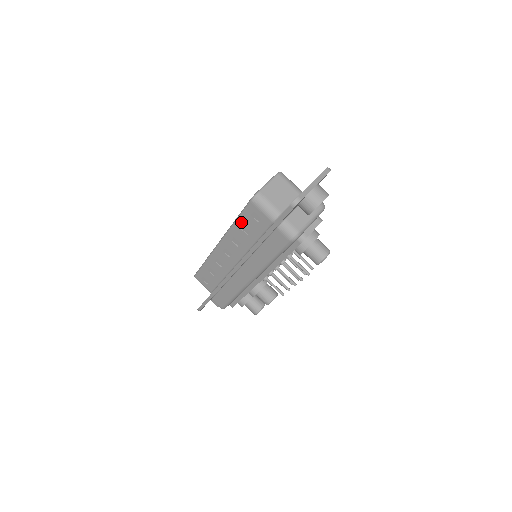
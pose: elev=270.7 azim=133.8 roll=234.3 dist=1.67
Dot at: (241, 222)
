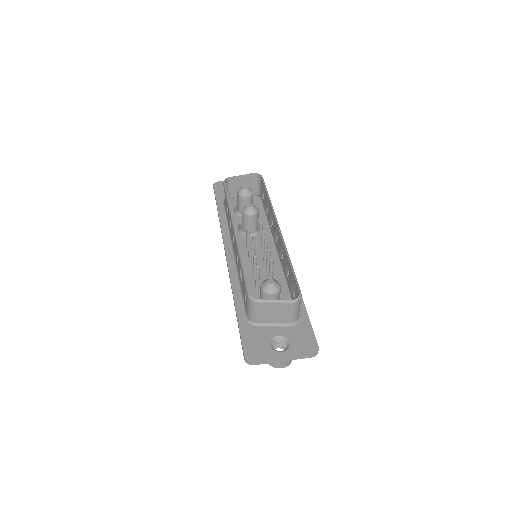
Dot at: (242, 273)
